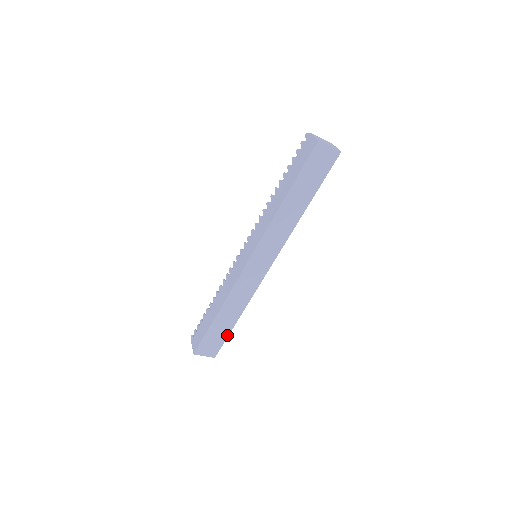
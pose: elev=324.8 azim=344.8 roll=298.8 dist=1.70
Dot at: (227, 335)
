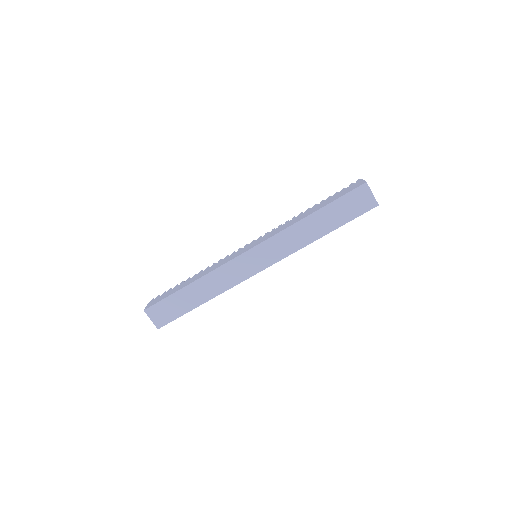
Dot at: (184, 313)
